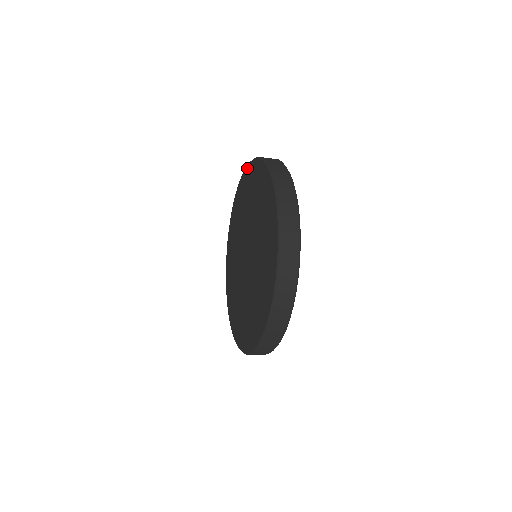
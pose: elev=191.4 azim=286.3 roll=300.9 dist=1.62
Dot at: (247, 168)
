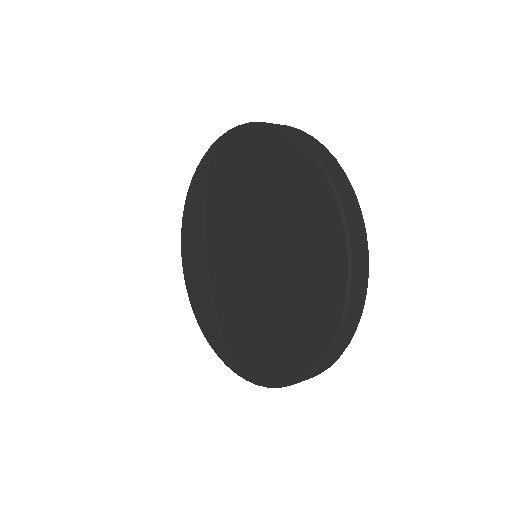
Dot at: (323, 183)
